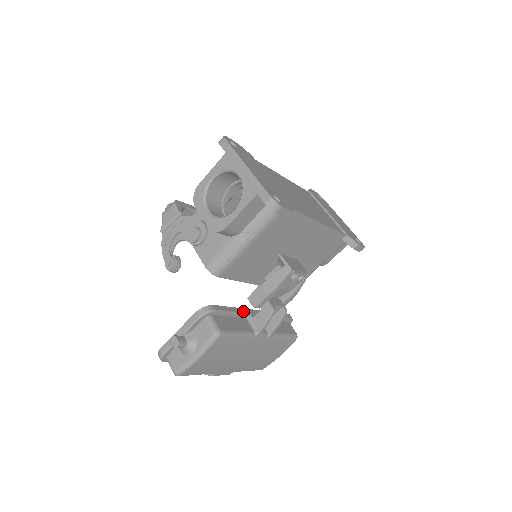
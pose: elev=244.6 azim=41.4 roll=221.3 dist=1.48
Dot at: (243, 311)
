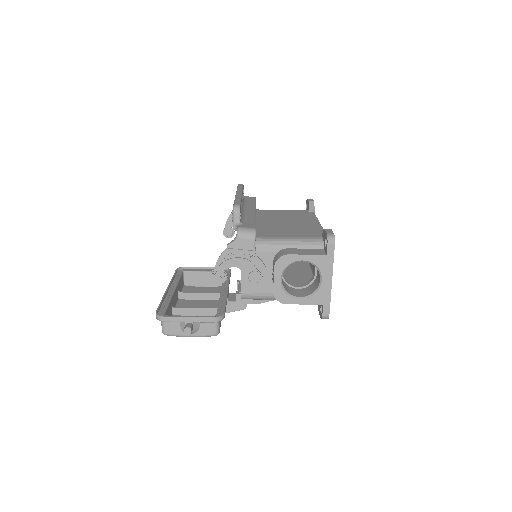
Dot at: occluded
